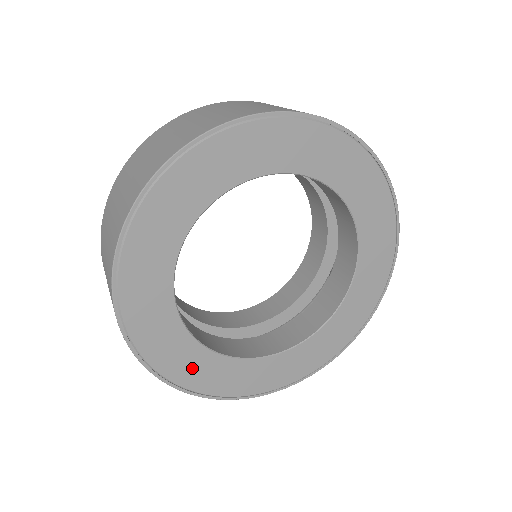
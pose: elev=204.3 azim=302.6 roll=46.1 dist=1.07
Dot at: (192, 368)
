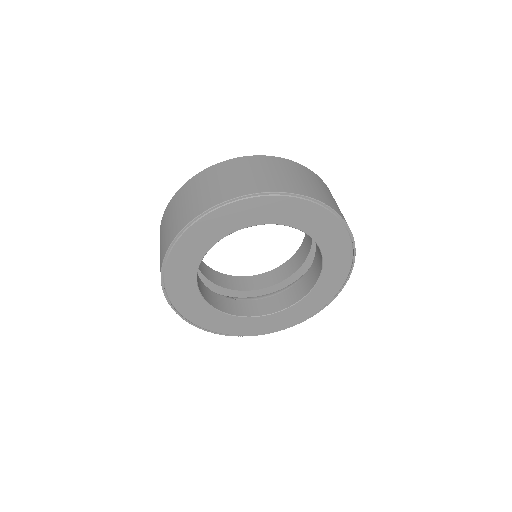
Dot at: (210, 320)
